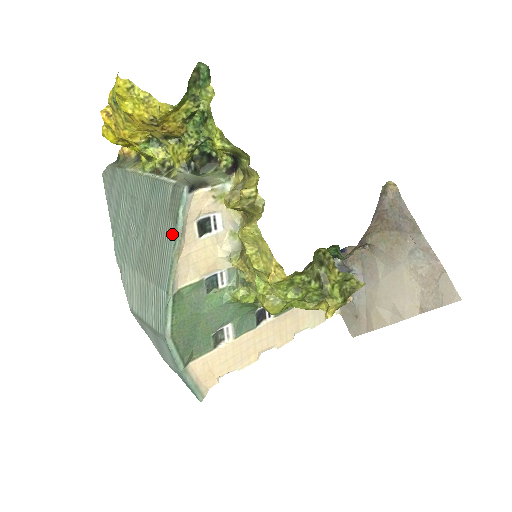
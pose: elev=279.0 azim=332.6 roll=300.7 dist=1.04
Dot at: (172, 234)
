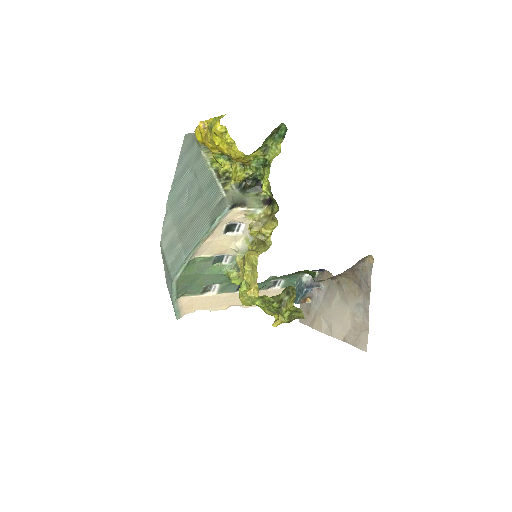
Dot at: (206, 227)
